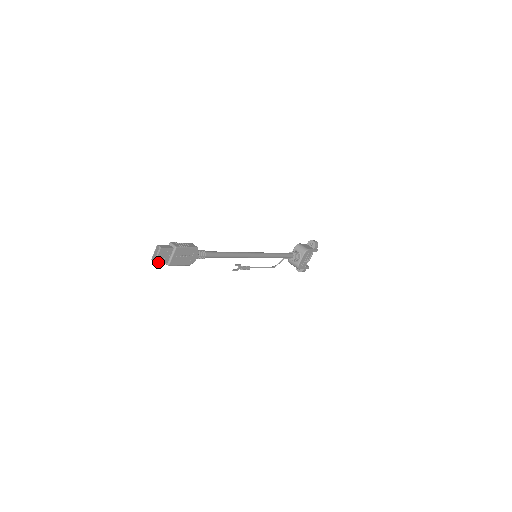
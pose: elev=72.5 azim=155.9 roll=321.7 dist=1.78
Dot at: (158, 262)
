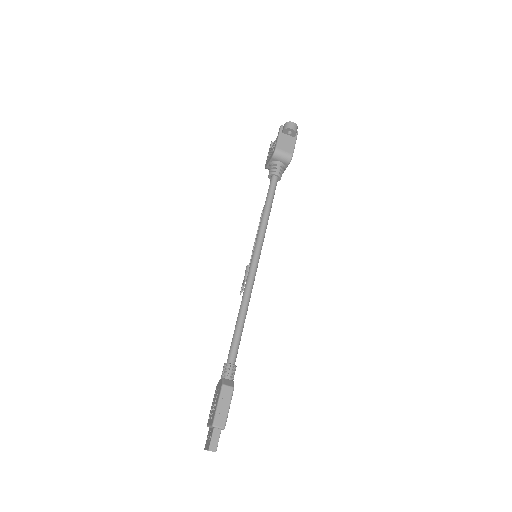
Dot at: occluded
